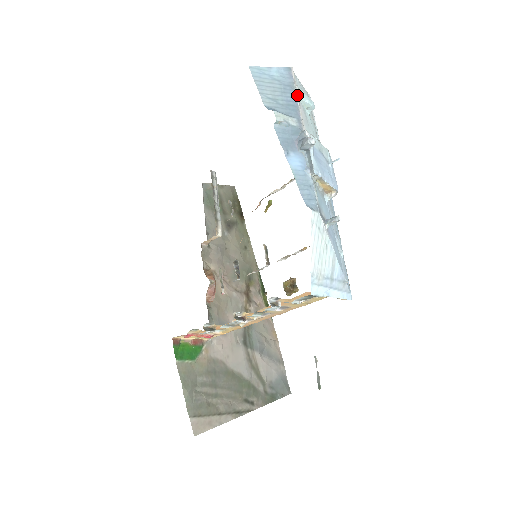
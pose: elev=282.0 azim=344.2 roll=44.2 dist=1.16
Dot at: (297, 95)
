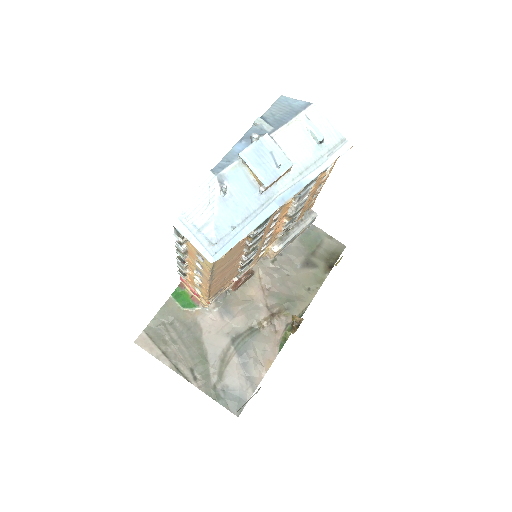
Dot at: (295, 118)
